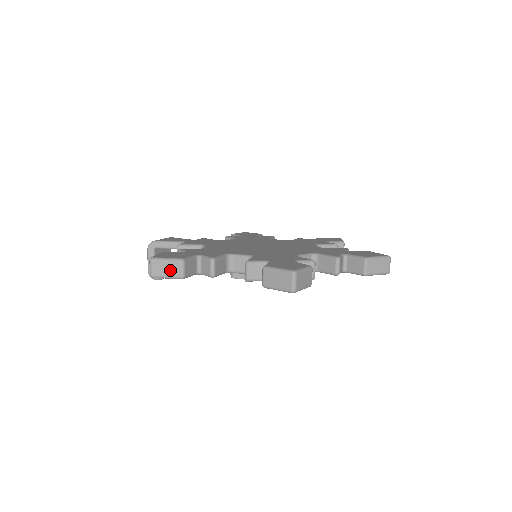
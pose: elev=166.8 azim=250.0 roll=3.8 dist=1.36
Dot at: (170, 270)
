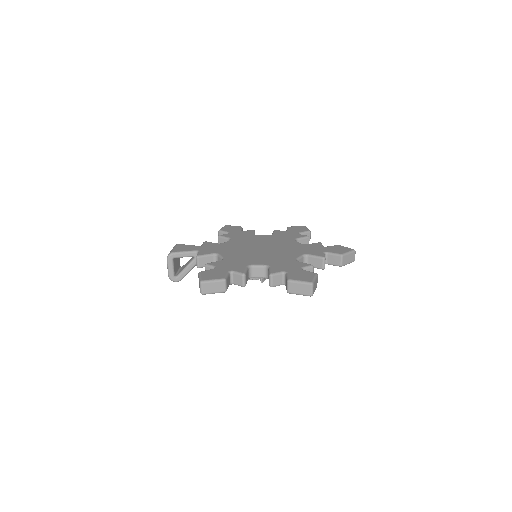
Dot at: (216, 288)
